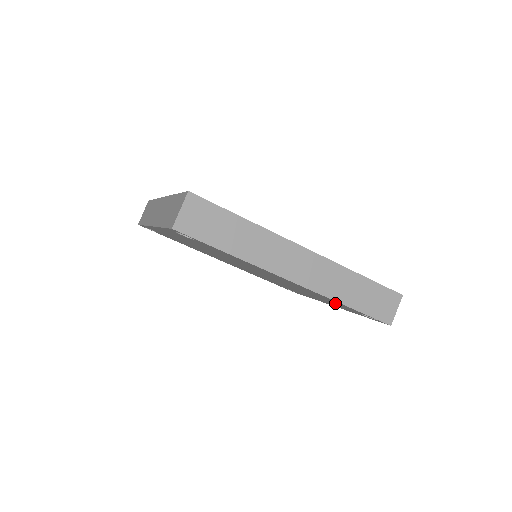
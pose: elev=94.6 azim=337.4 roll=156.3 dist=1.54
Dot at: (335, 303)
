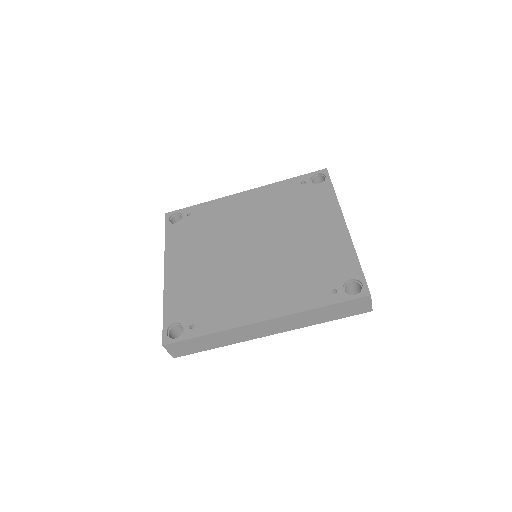
Dot at: occluded
